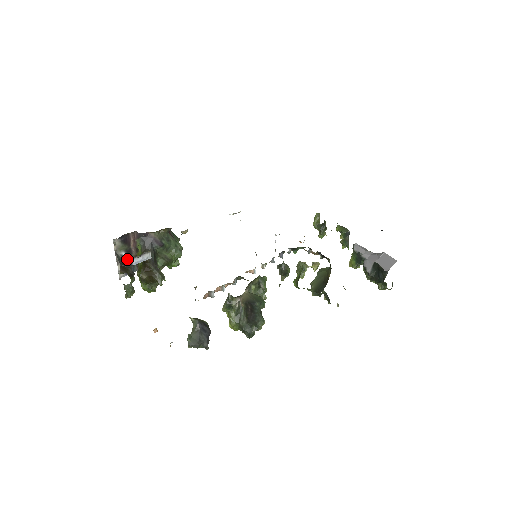
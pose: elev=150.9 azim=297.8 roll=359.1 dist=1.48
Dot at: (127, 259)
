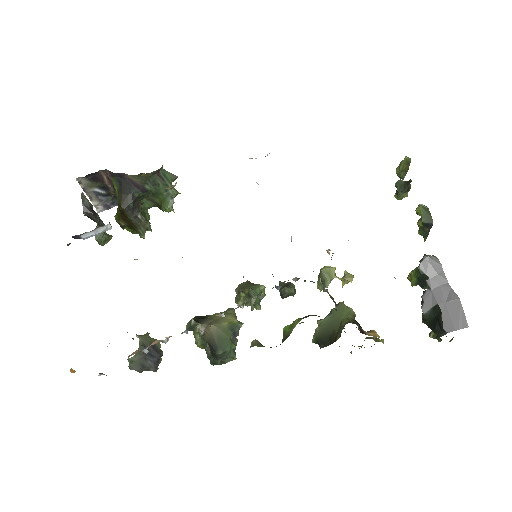
Dot at: occluded
